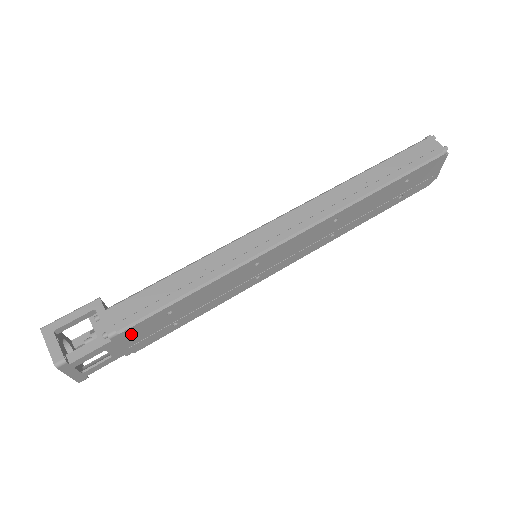
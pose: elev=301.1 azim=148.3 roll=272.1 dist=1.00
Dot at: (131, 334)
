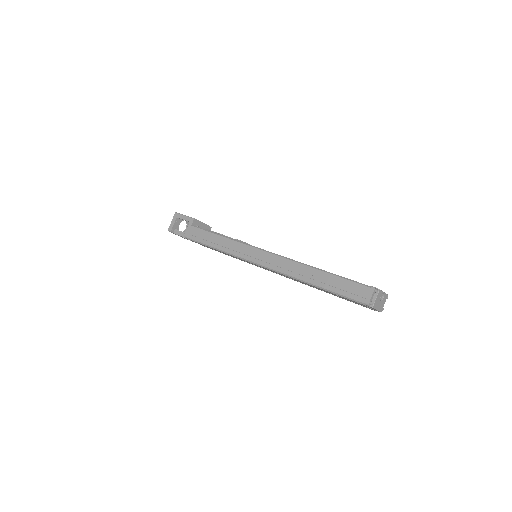
Dot at: occluded
